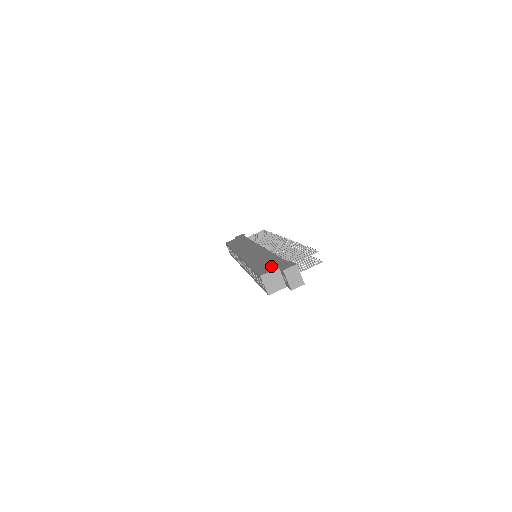
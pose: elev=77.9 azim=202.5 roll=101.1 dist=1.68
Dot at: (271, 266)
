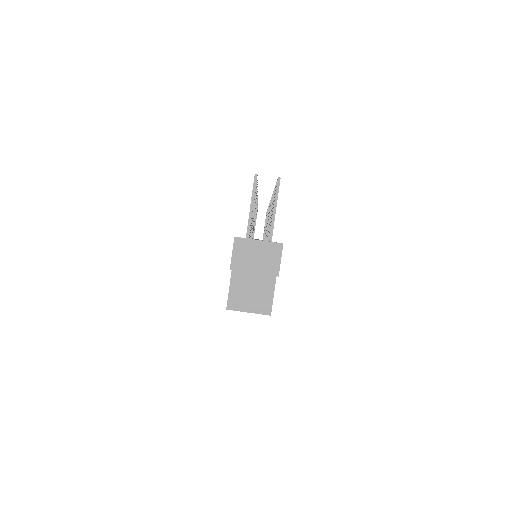
Dot at: occluded
